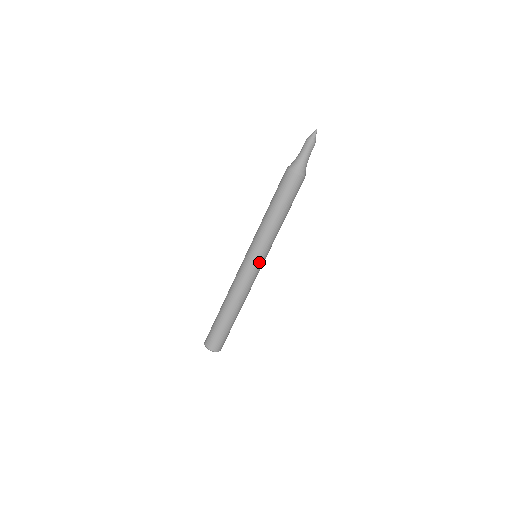
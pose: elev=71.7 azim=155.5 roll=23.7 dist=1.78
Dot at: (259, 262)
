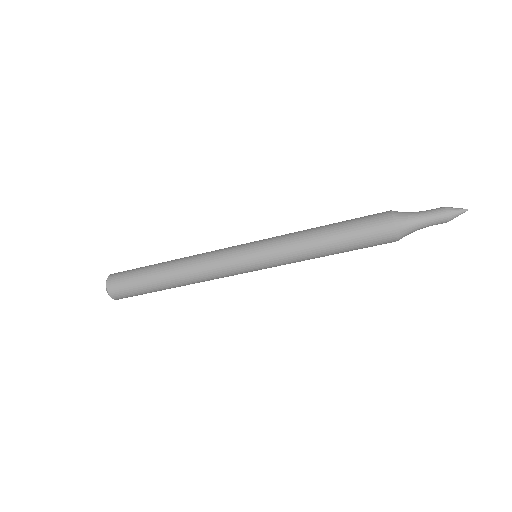
Dot at: (254, 269)
